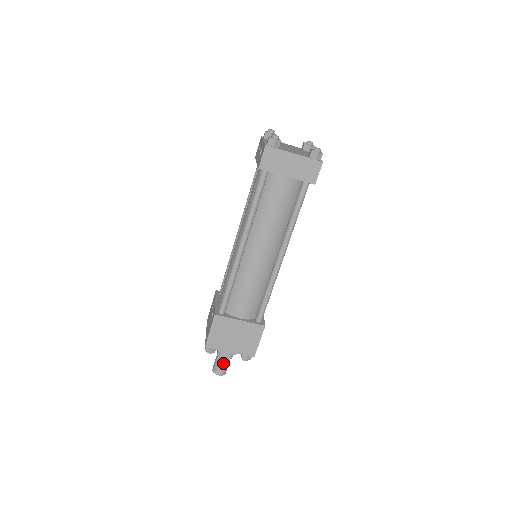
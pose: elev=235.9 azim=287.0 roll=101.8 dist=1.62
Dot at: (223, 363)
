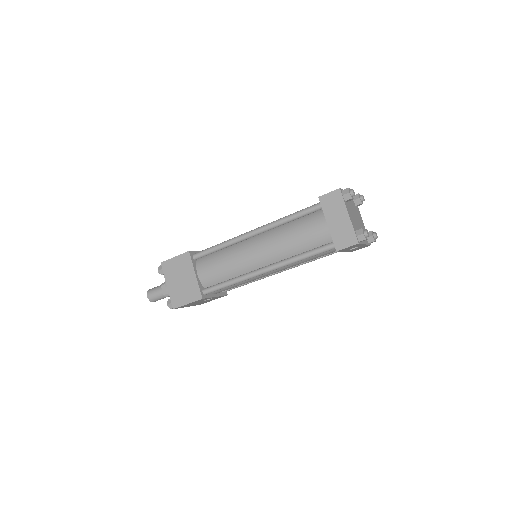
Dot at: (158, 292)
